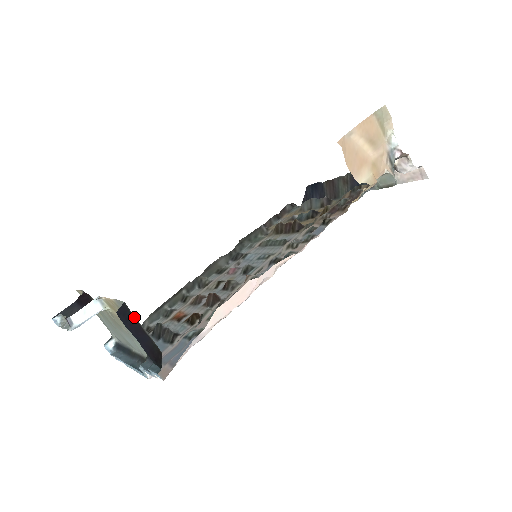
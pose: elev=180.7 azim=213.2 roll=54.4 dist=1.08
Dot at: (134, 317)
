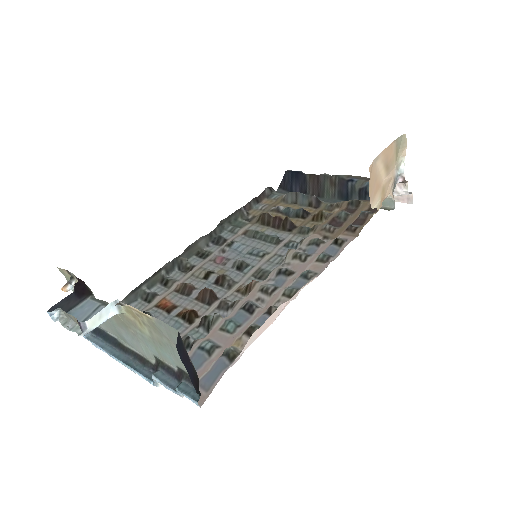
Dot at: occluded
